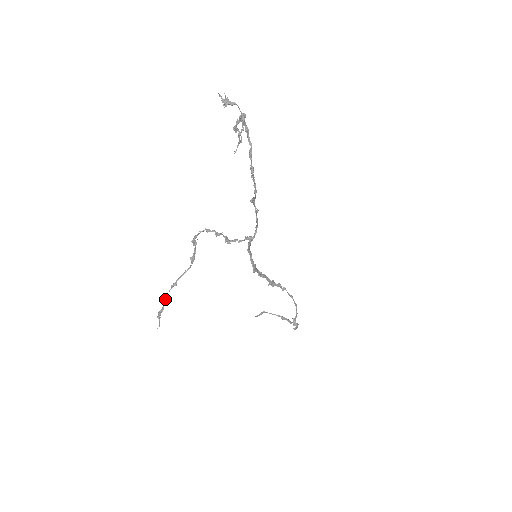
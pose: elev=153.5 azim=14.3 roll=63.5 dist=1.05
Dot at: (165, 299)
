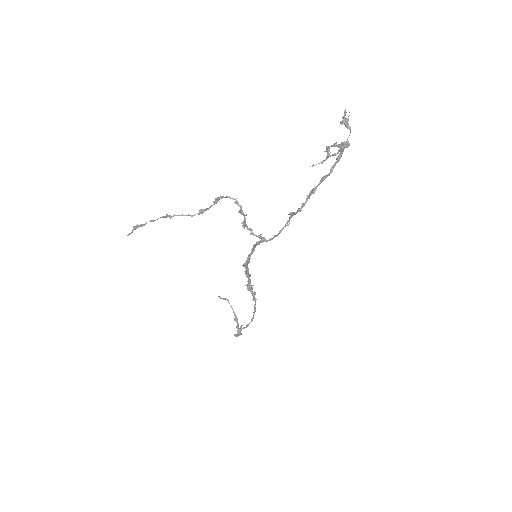
Dot at: (152, 220)
